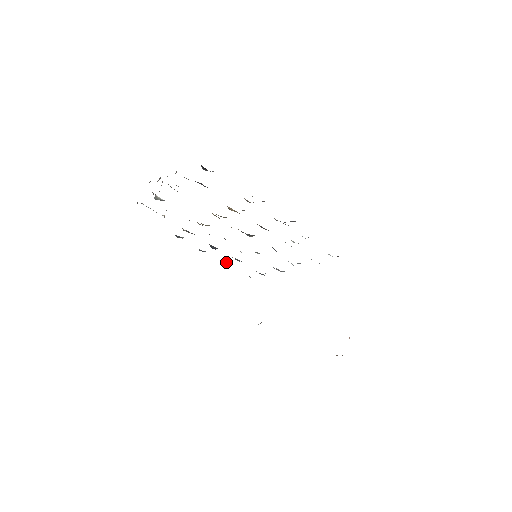
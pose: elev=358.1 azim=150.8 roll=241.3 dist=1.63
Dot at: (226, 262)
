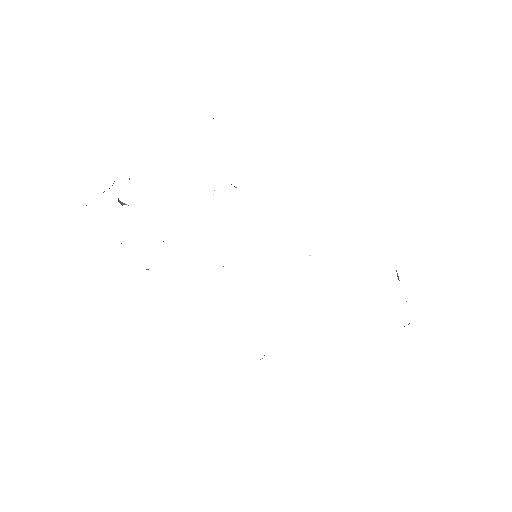
Dot at: occluded
